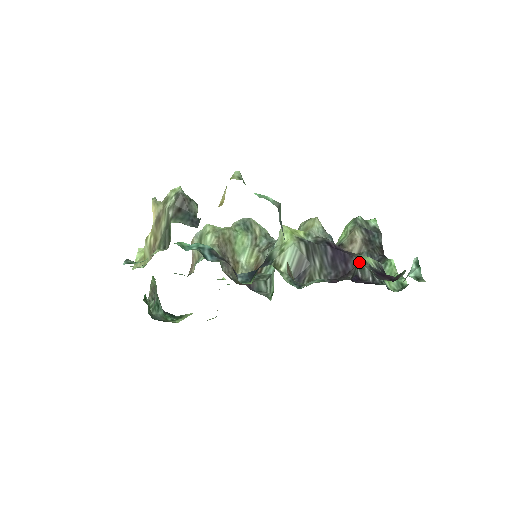
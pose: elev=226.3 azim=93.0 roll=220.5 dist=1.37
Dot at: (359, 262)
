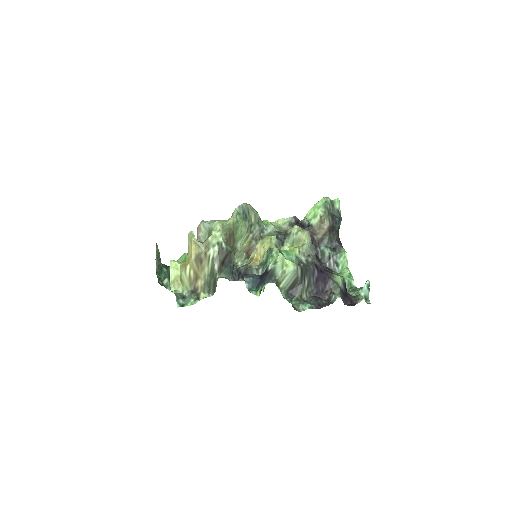
Dot at: (334, 285)
